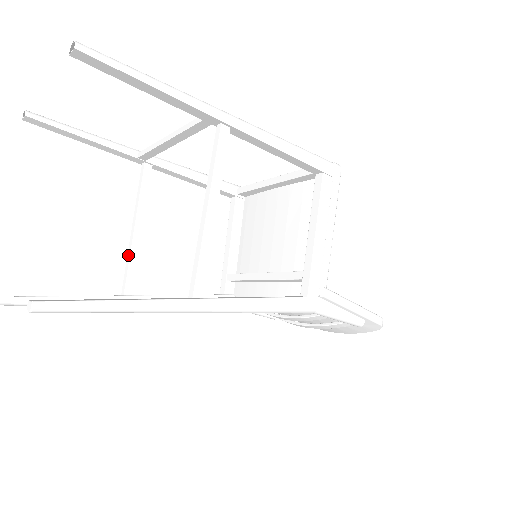
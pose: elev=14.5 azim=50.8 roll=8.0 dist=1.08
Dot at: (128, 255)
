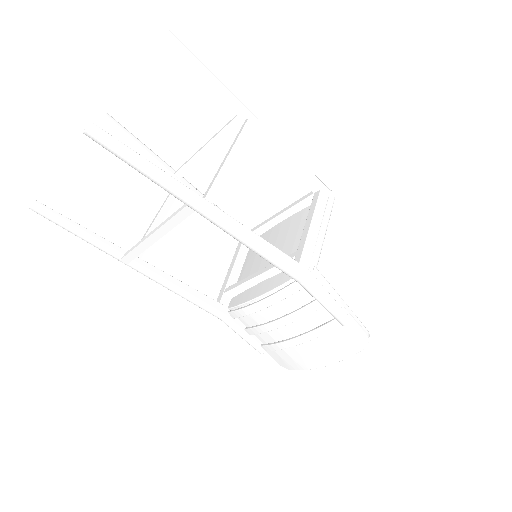
Dot at: (146, 232)
